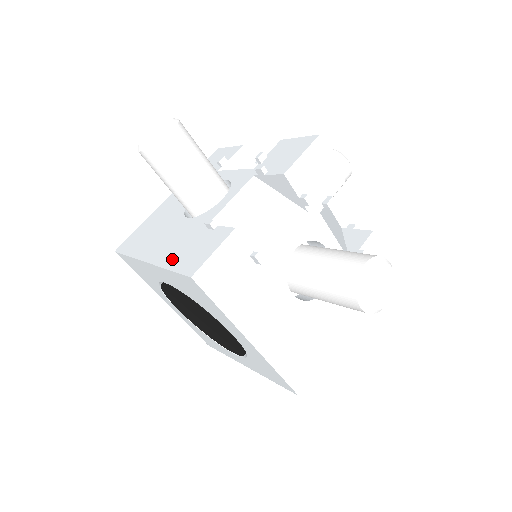
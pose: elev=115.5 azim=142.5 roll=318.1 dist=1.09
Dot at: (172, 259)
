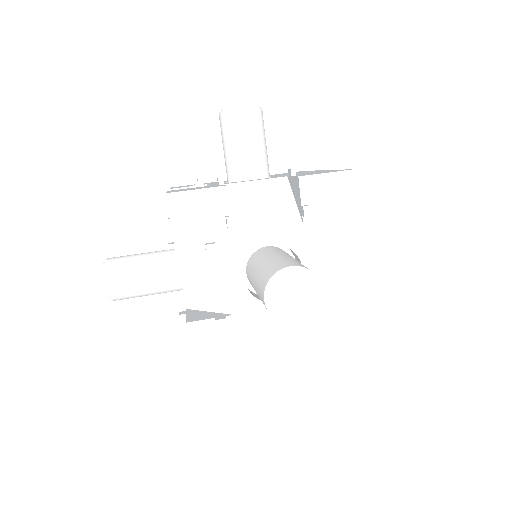
Dot at: occluded
